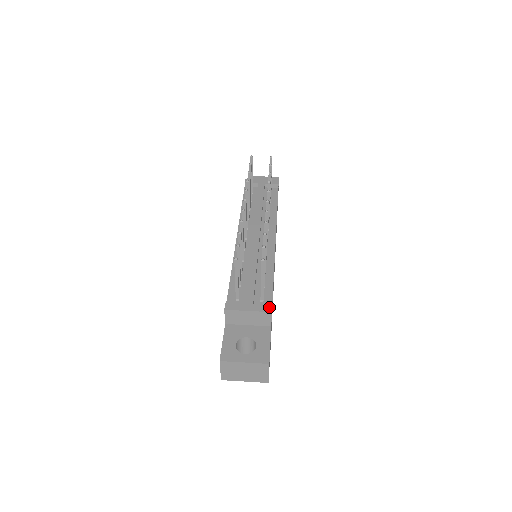
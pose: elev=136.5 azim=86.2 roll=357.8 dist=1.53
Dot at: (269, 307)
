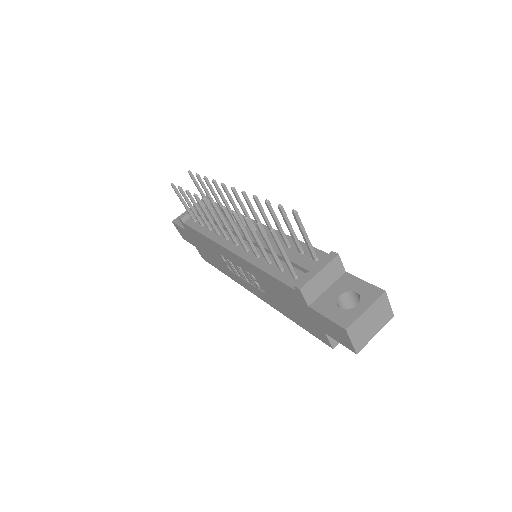
Dot at: (331, 254)
